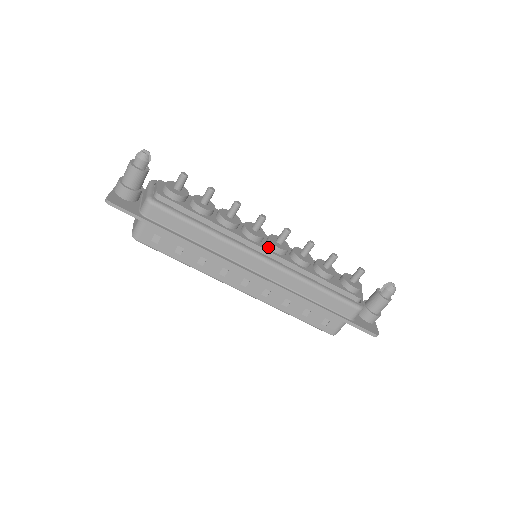
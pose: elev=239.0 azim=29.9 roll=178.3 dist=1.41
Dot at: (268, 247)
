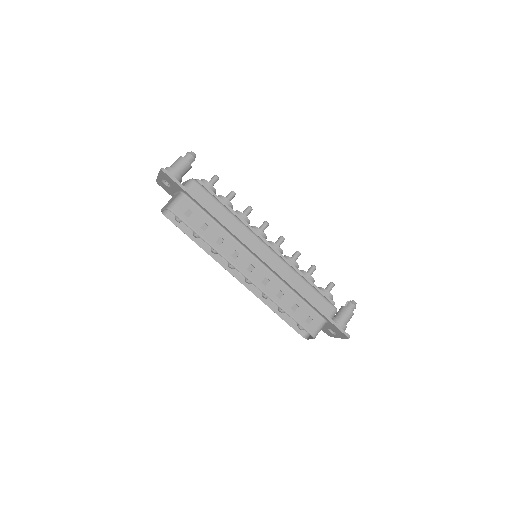
Dot at: occluded
